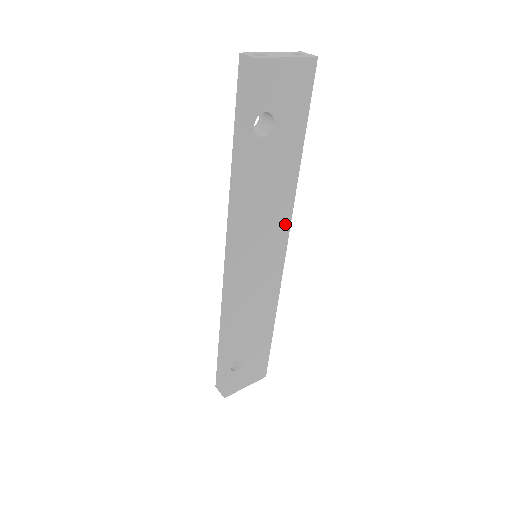
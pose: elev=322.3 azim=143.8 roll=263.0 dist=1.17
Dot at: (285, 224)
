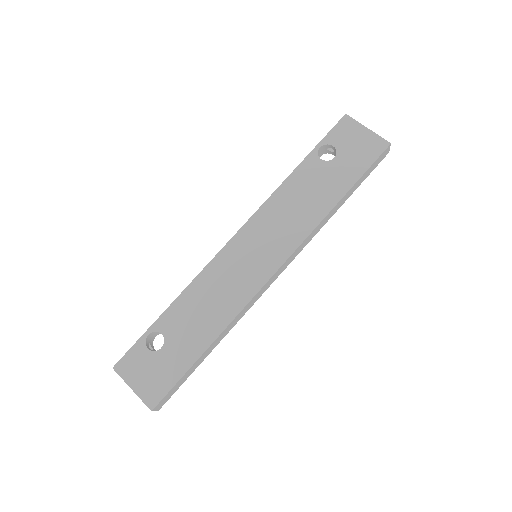
Dot at: (294, 242)
